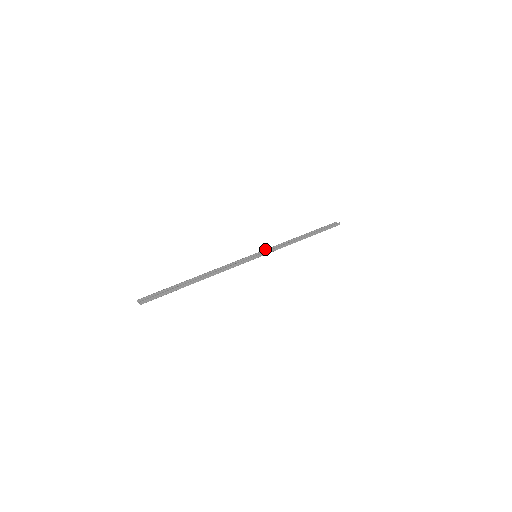
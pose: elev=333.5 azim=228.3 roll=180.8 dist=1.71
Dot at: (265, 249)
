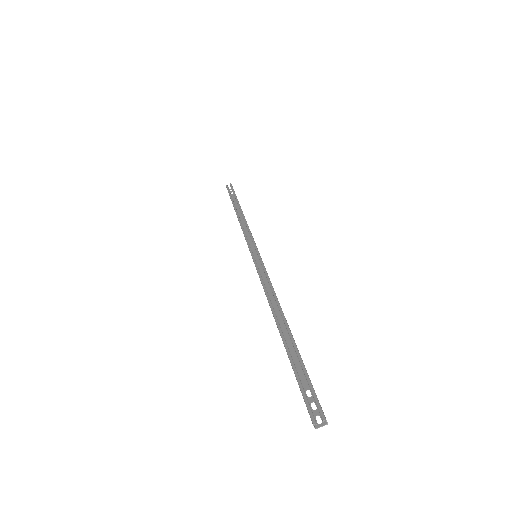
Dot at: (247, 244)
